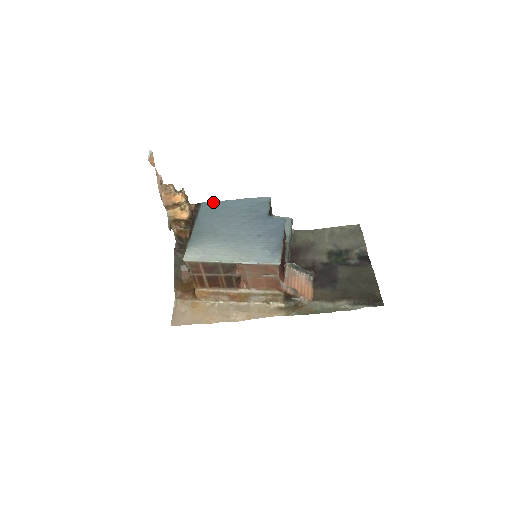
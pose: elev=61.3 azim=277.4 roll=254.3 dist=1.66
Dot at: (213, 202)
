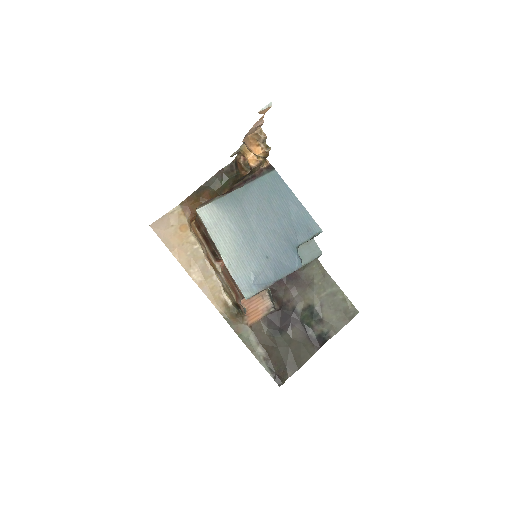
Dot at: (283, 180)
